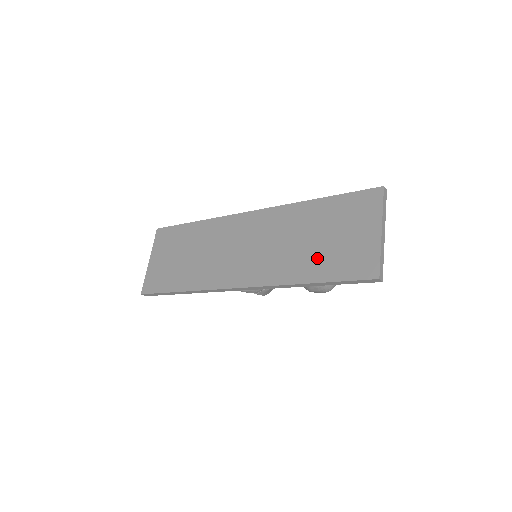
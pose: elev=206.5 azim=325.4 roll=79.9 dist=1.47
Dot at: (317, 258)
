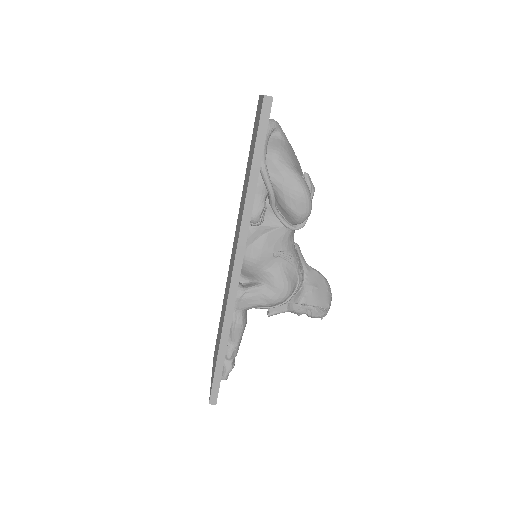
Dot at: (249, 166)
